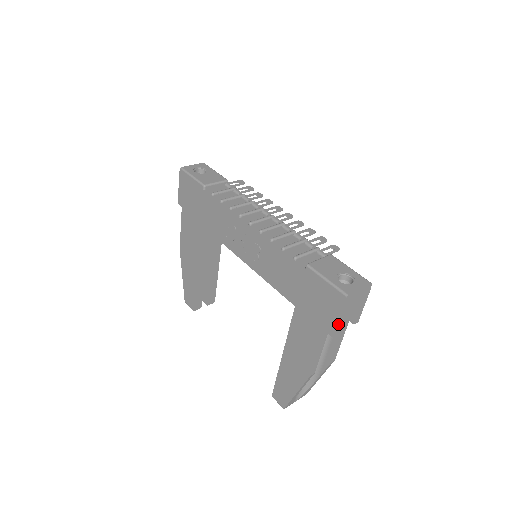
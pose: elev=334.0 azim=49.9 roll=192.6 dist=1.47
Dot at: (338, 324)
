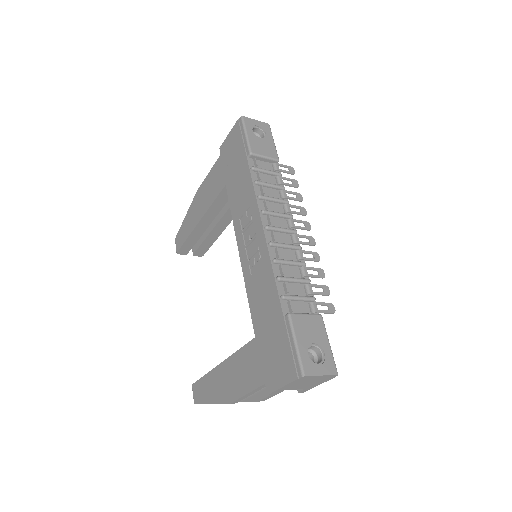
Dot at: (280, 389)
